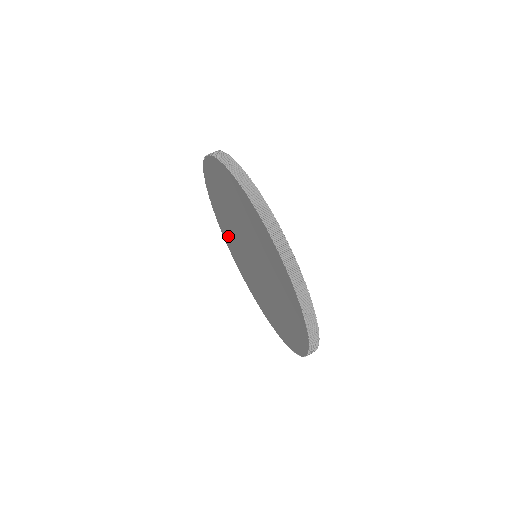
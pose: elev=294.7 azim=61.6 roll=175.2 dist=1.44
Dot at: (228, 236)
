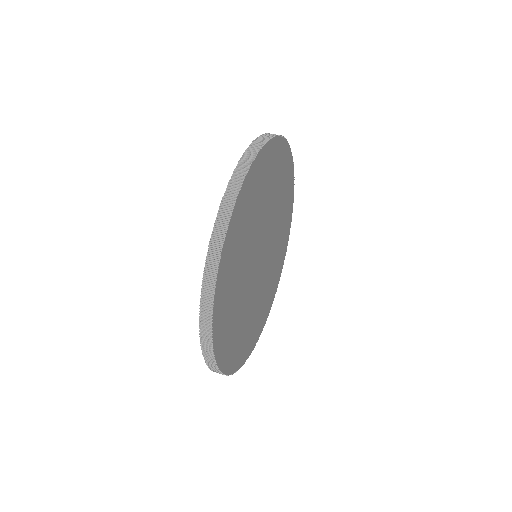
Dot at: occluded
